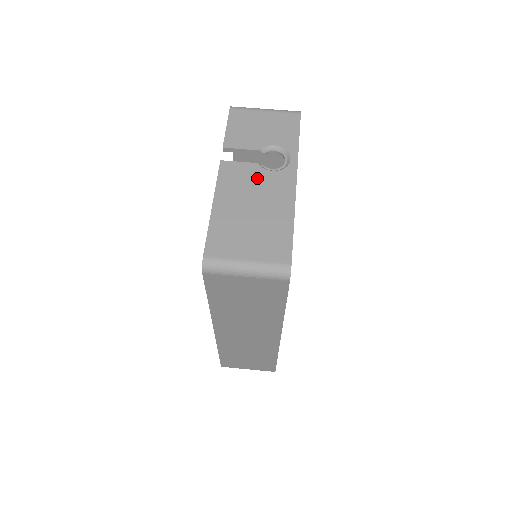
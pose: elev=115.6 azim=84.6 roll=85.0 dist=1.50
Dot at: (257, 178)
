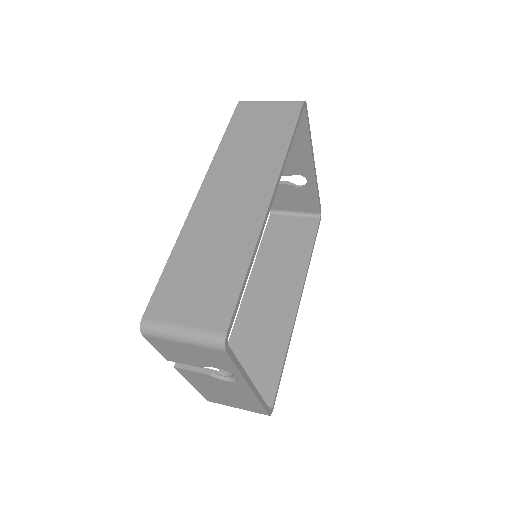
Dot at: occluded
